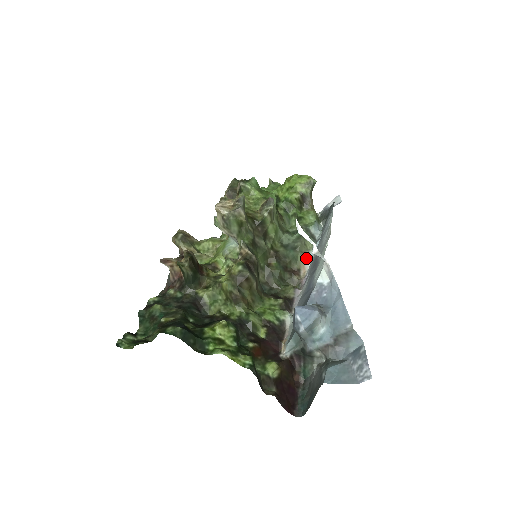
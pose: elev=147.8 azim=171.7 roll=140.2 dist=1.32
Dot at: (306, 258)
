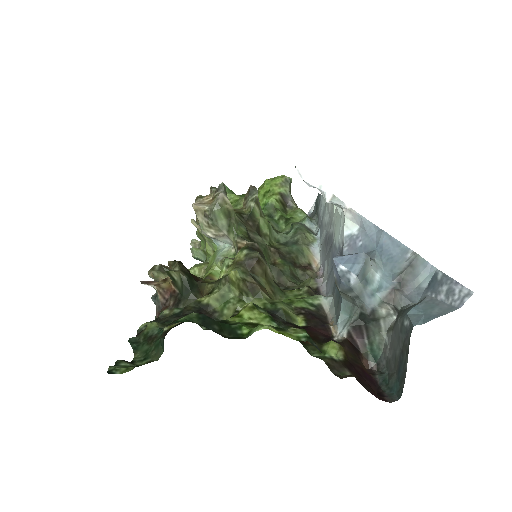
Dot at: (312, 250)
